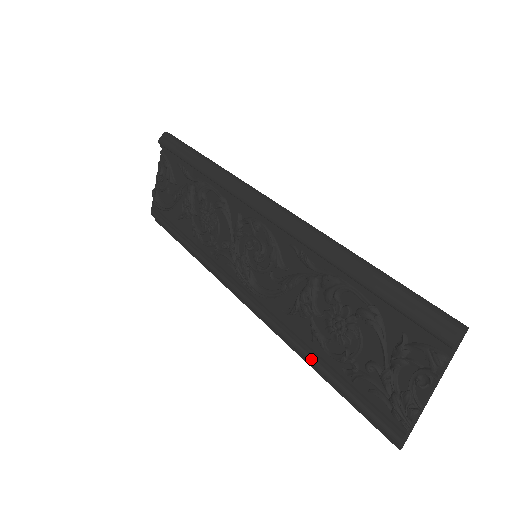
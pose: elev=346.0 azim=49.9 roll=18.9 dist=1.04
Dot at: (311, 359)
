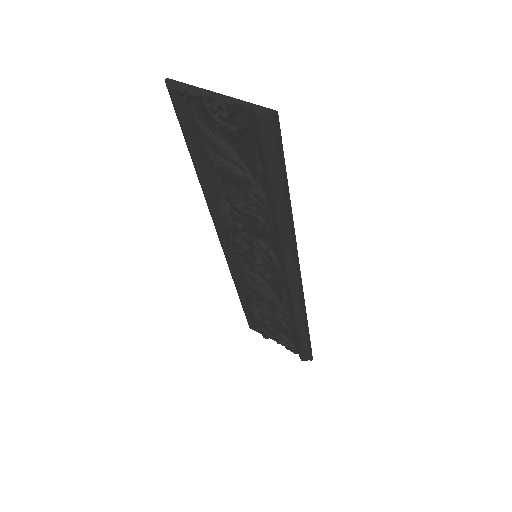
Dot at: (239, 294)
